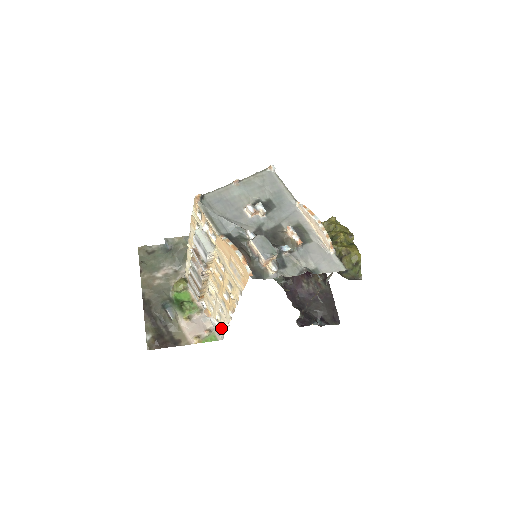
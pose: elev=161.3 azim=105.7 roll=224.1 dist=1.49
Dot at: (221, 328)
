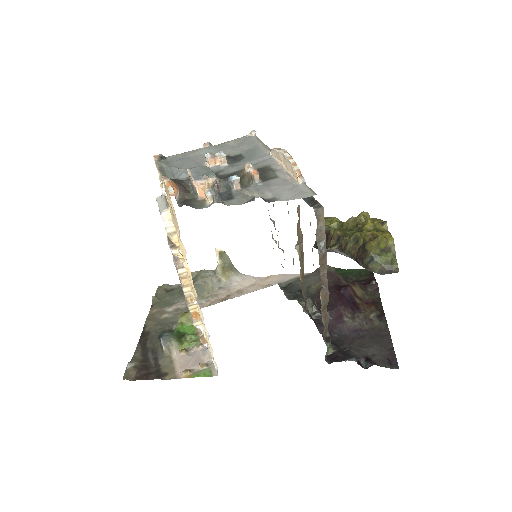
Dot at: (210, 351)
